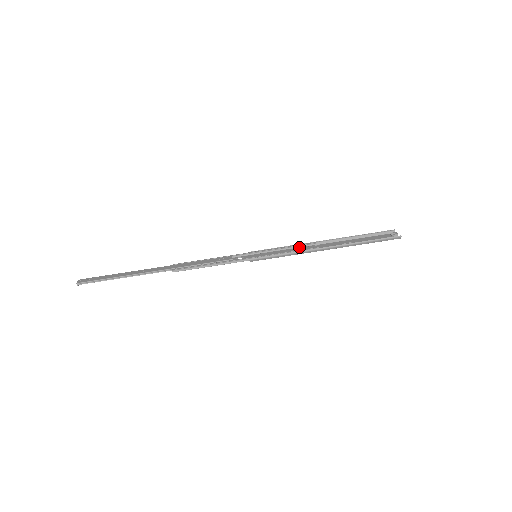
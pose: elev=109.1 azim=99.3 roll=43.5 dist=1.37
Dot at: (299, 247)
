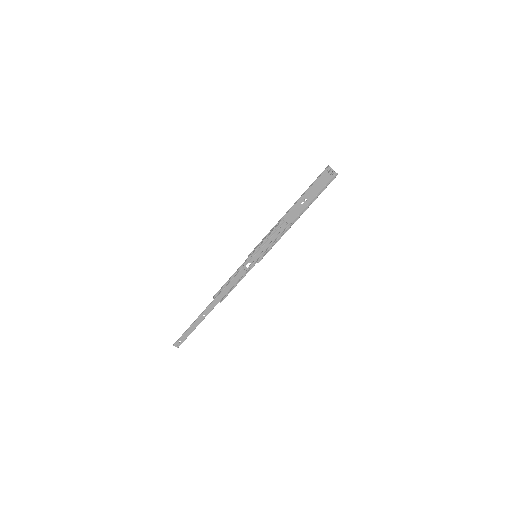
Dot at: (275, 228)
